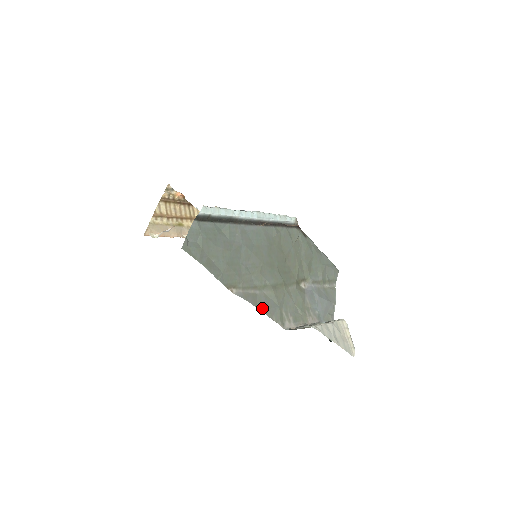
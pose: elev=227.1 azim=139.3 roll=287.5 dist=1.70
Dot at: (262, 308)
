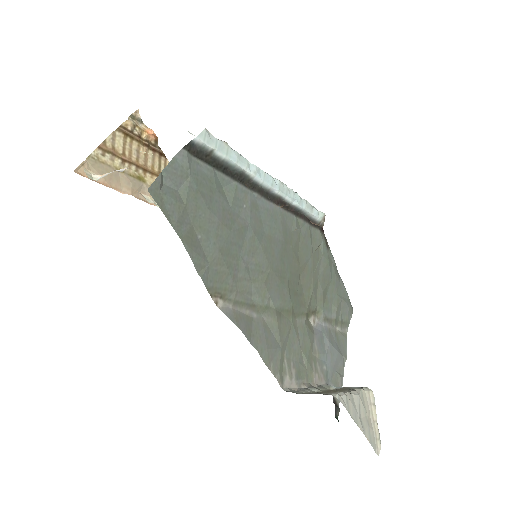
Dot at: (258, 345)
